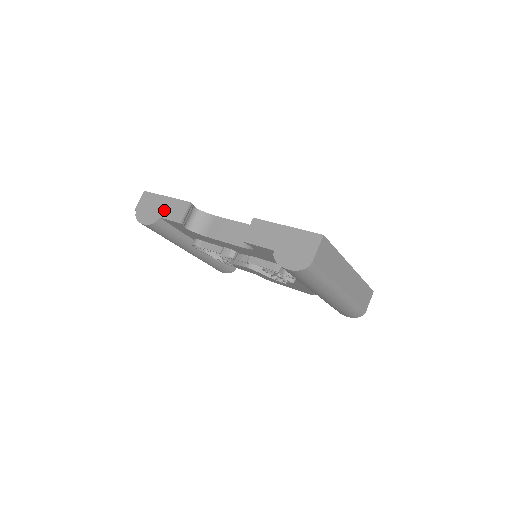
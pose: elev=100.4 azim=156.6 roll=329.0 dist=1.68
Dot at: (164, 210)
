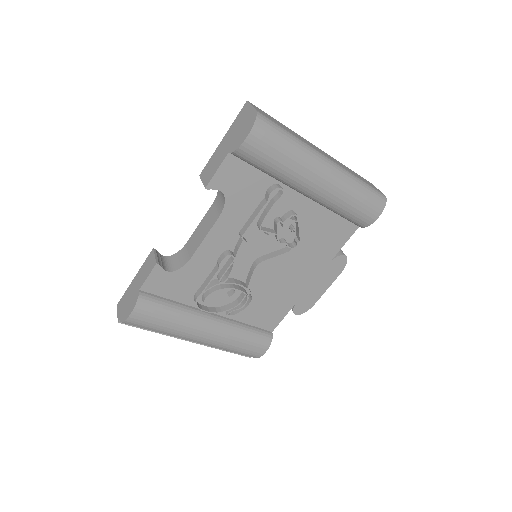
Dot at: (139, 282)
